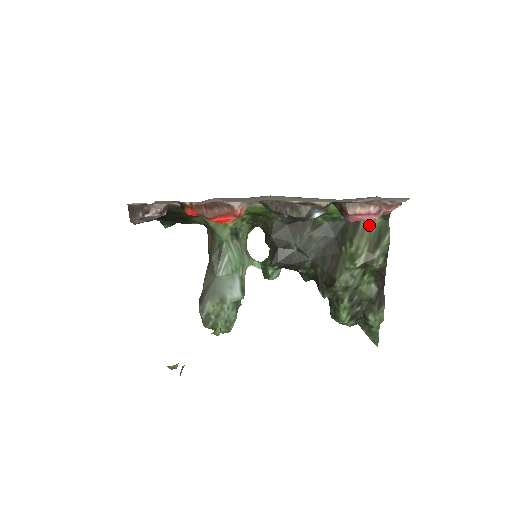
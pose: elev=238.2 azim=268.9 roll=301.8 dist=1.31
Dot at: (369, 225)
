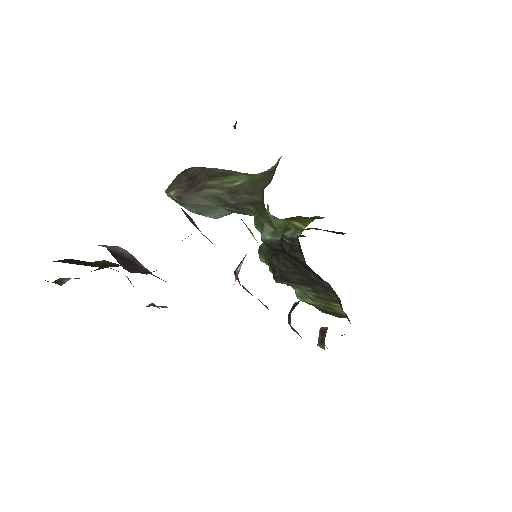
Dot at: (337, 308)
